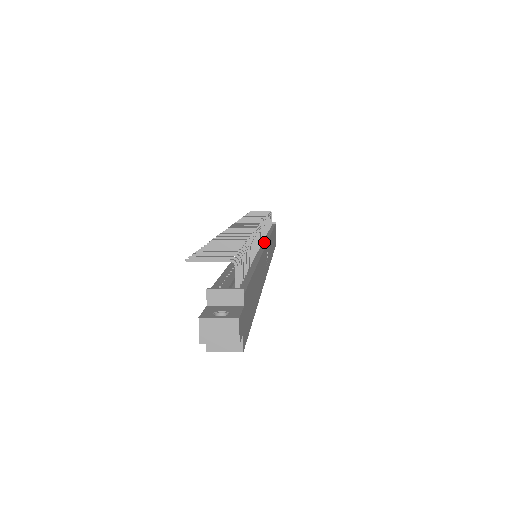
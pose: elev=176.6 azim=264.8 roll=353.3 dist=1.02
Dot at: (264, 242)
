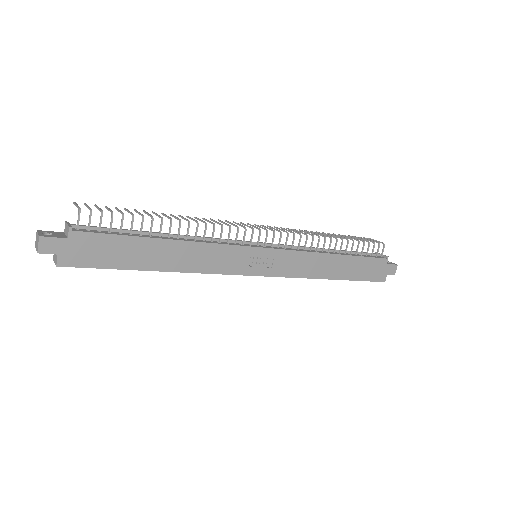
Dot at: (269, 247)
